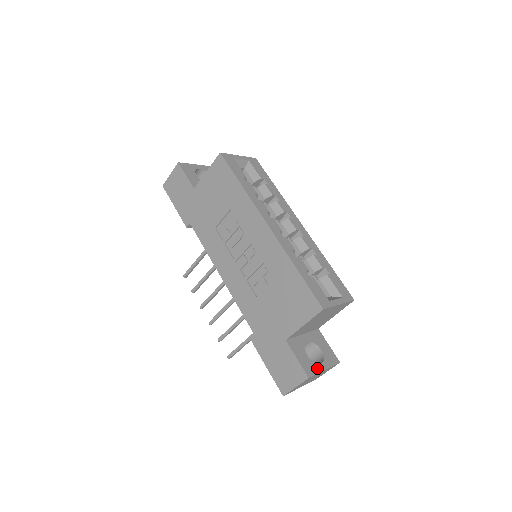
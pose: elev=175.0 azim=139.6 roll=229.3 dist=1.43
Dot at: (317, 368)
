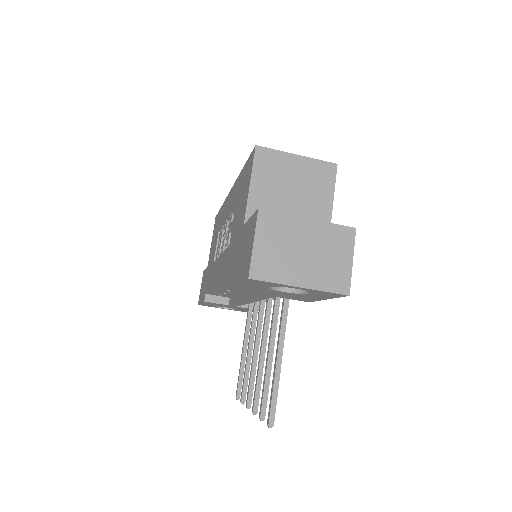
Dot at: (289, 217)
